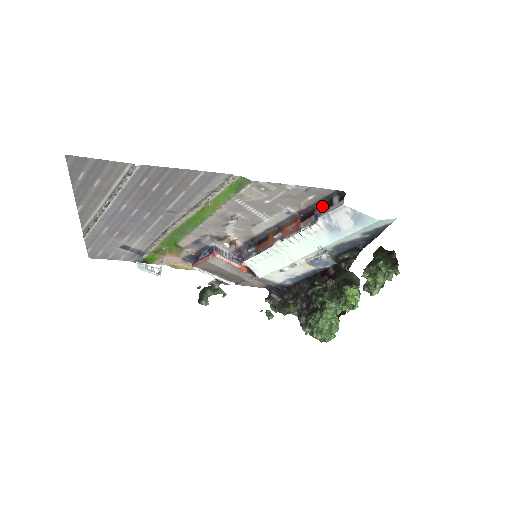
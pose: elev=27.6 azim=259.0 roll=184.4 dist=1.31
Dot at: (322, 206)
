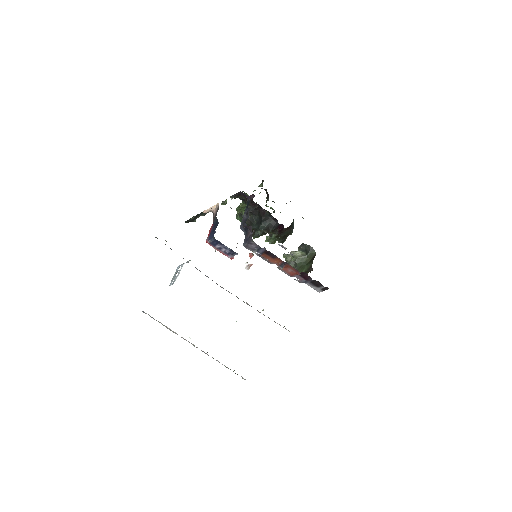
Dot at: (315, 281)
